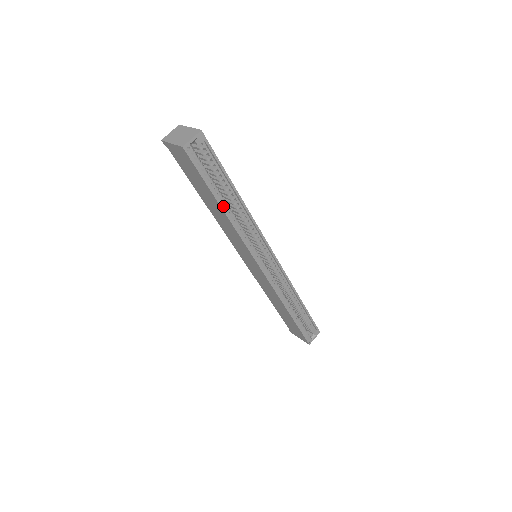
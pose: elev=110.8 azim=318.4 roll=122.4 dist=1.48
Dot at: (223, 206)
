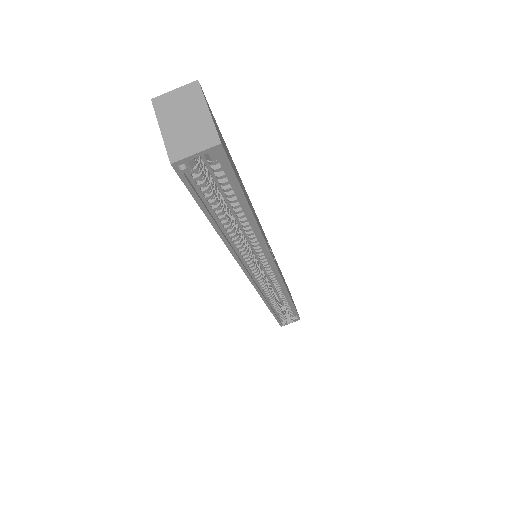
Dot at: (222, 228)
